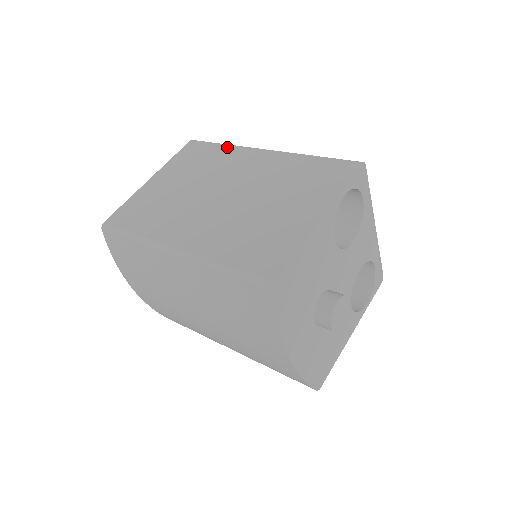
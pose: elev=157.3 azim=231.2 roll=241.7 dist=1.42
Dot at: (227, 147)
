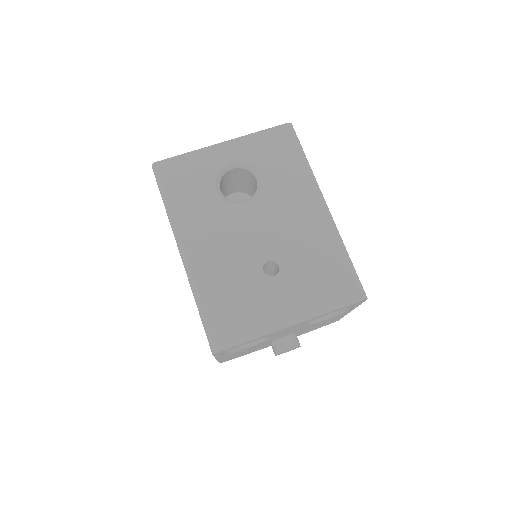
Dot at: (167, 215)
